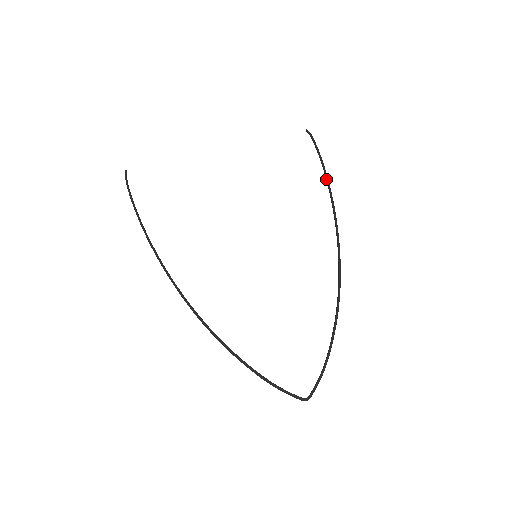
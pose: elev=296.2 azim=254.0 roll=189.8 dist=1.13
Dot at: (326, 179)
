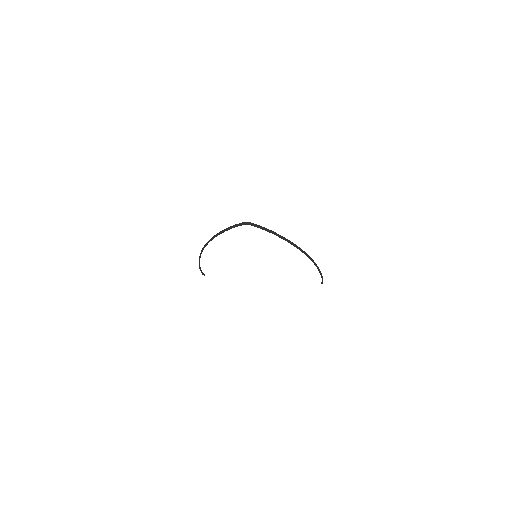
Dot at: (320, 272)
